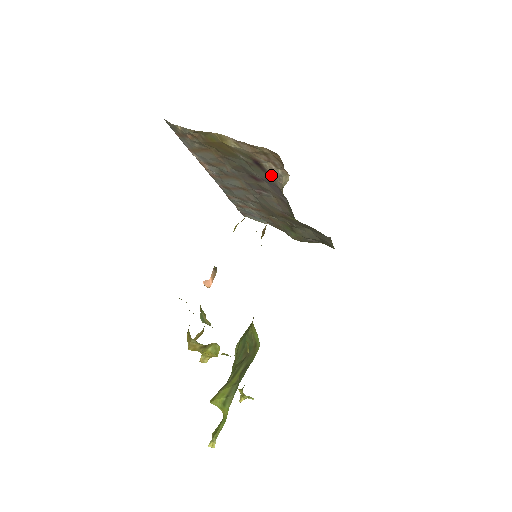
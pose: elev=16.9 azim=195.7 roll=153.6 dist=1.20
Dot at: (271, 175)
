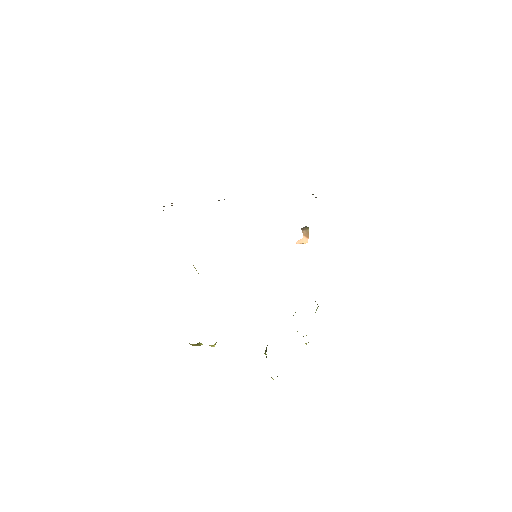
Dot at: occluded
